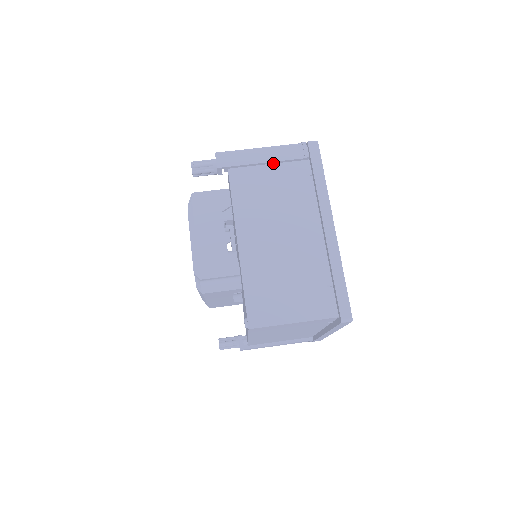
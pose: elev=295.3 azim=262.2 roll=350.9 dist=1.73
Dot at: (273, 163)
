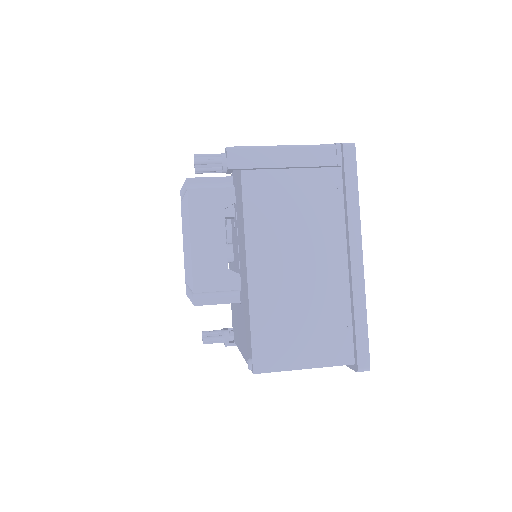
Dot at: (297, 167)
